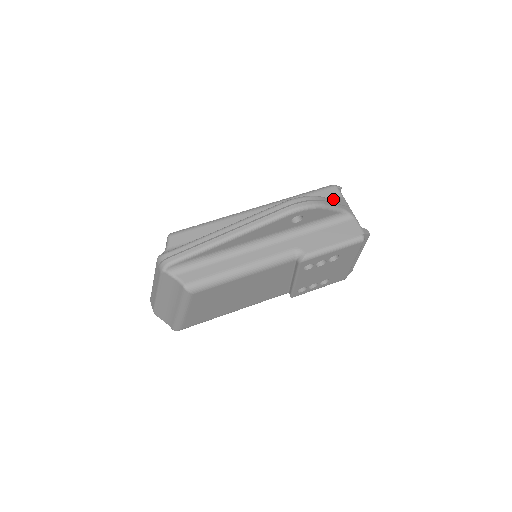
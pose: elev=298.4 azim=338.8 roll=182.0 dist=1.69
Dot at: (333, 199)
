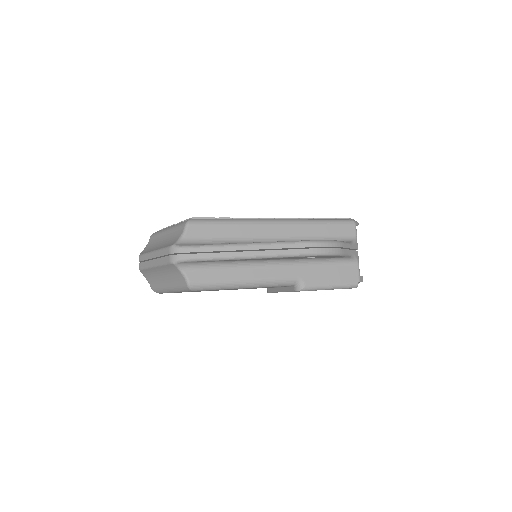
Dot at: (348, 237)
